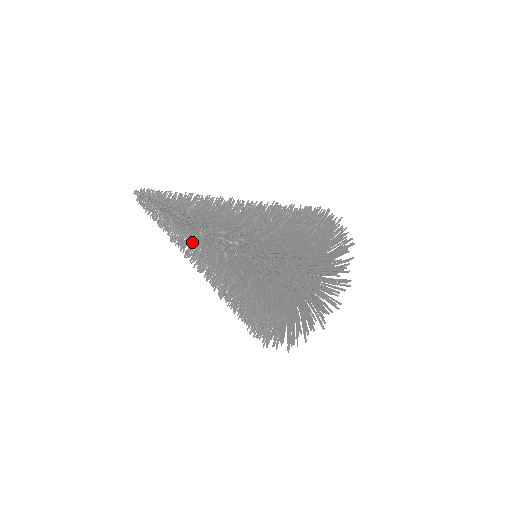
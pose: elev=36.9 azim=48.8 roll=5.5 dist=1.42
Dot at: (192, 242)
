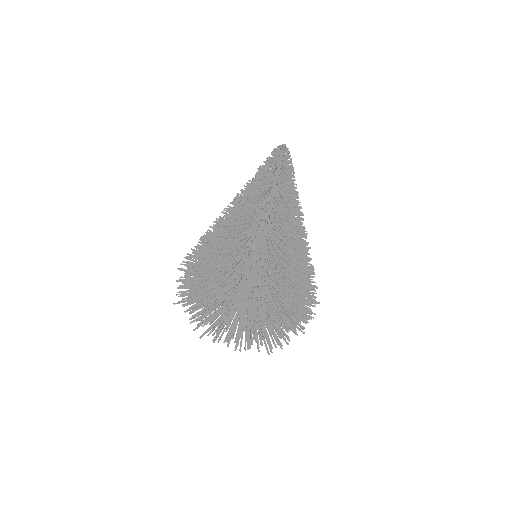
Dot at: occluded
